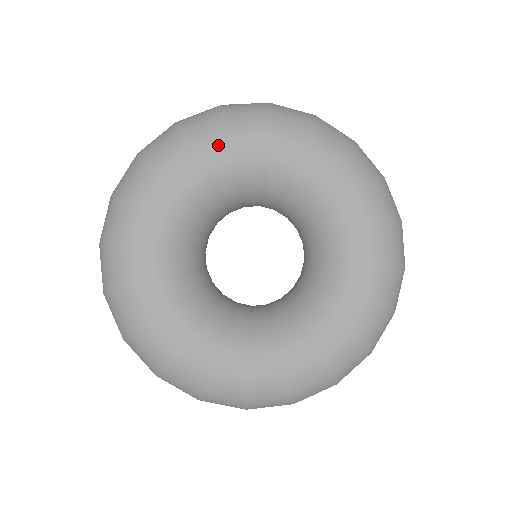
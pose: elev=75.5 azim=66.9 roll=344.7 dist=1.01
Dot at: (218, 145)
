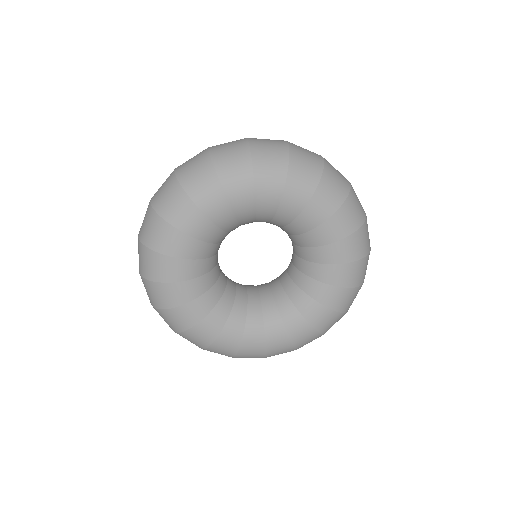
Dot at: (214, 201)
